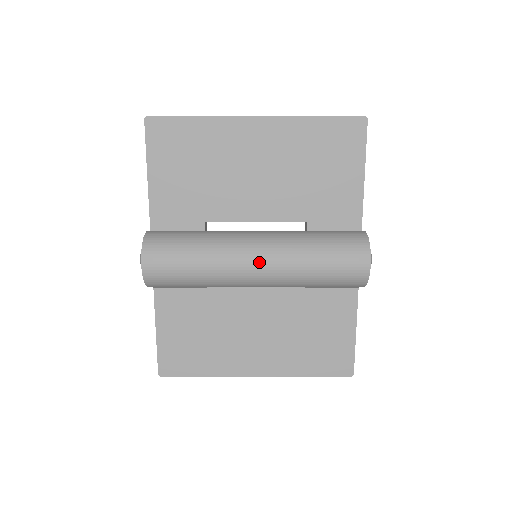
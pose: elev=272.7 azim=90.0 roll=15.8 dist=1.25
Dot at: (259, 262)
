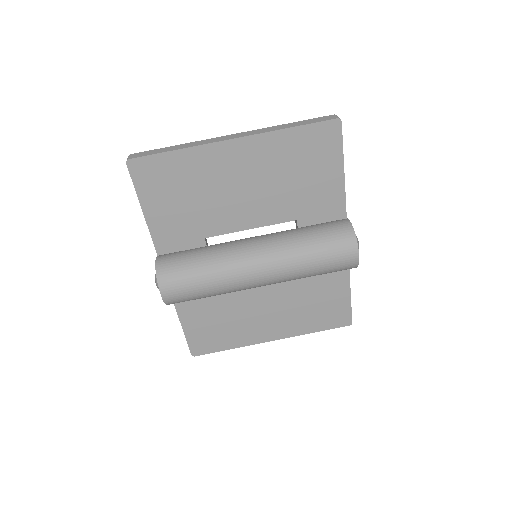
Dot at: (262, 273)
